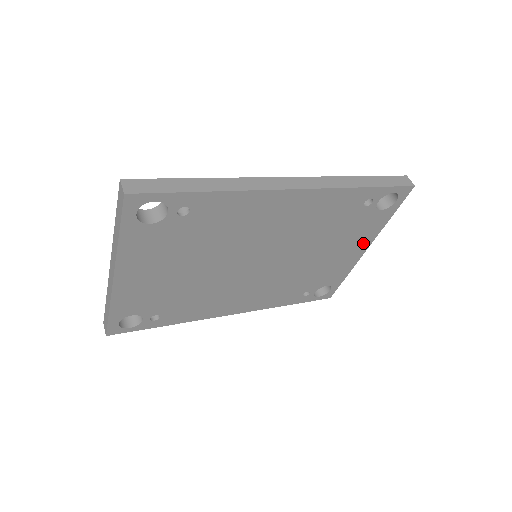
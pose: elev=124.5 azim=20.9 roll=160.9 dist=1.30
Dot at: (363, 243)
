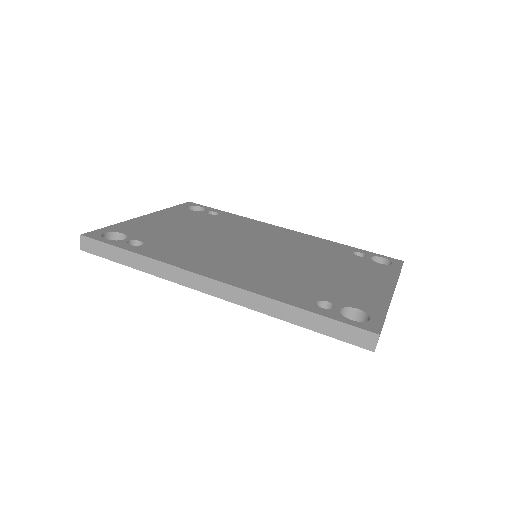
Dot at: occluded
